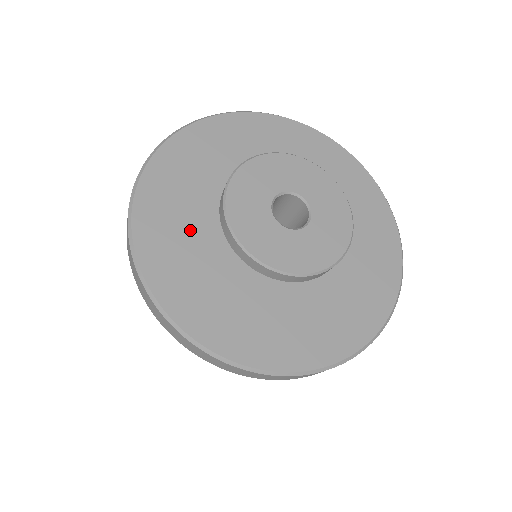
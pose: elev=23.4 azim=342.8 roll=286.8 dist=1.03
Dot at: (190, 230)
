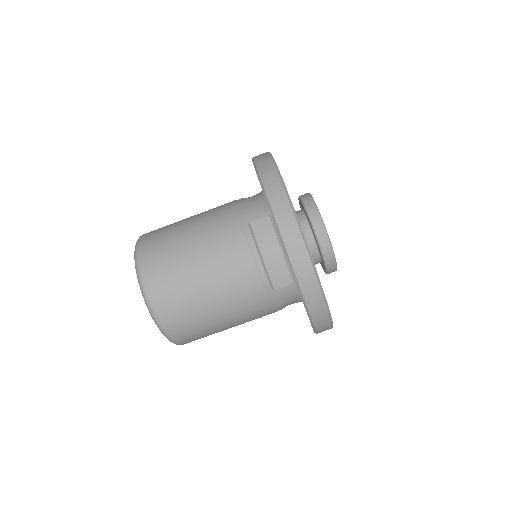
Dot at: occluded
